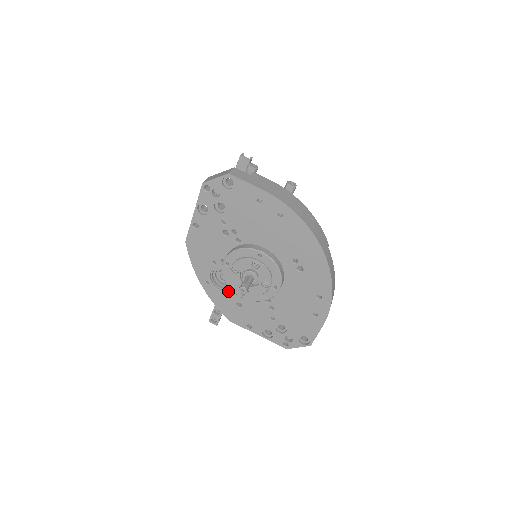
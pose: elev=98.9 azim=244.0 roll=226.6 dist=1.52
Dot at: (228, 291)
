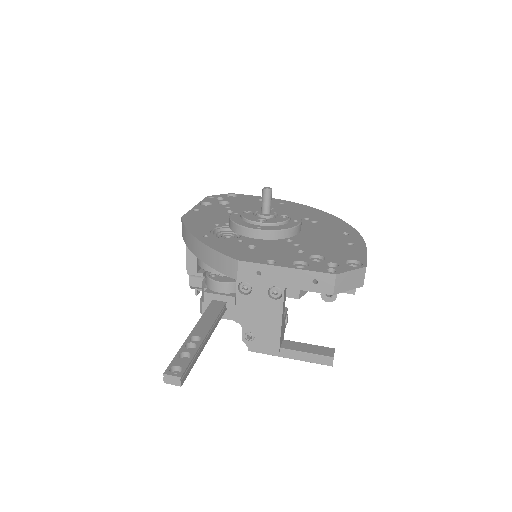
Dot at: (235, 239)
